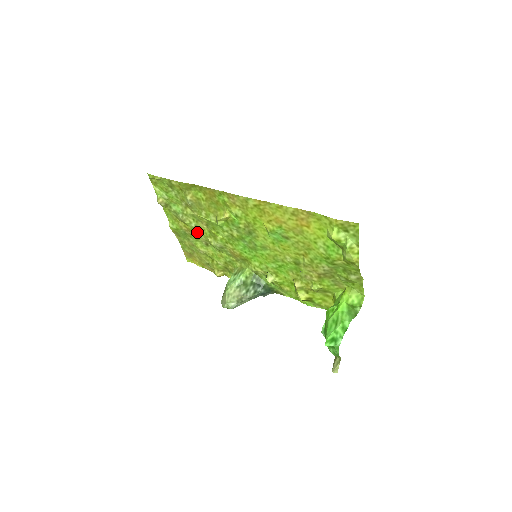
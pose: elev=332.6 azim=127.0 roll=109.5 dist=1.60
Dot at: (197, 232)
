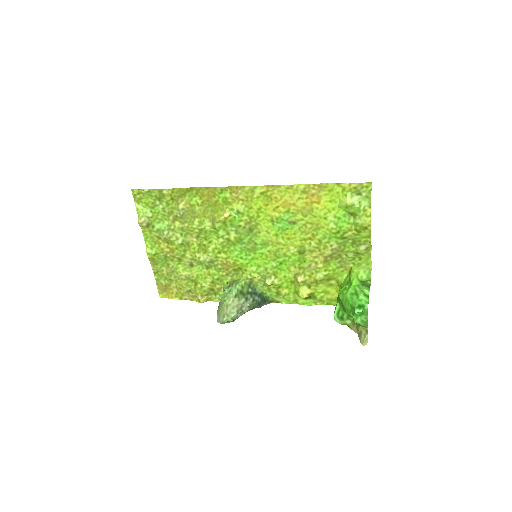
Dot at: (182, 250)
